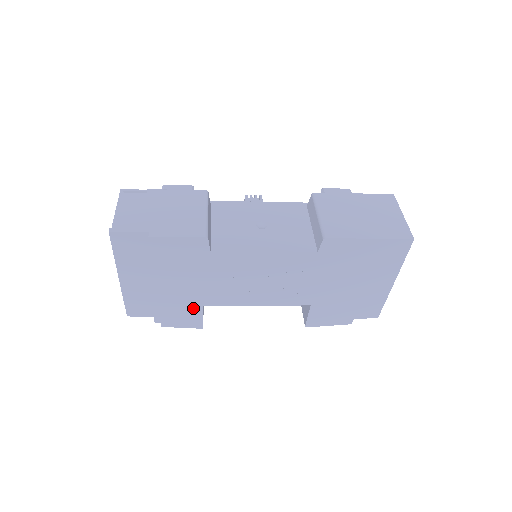
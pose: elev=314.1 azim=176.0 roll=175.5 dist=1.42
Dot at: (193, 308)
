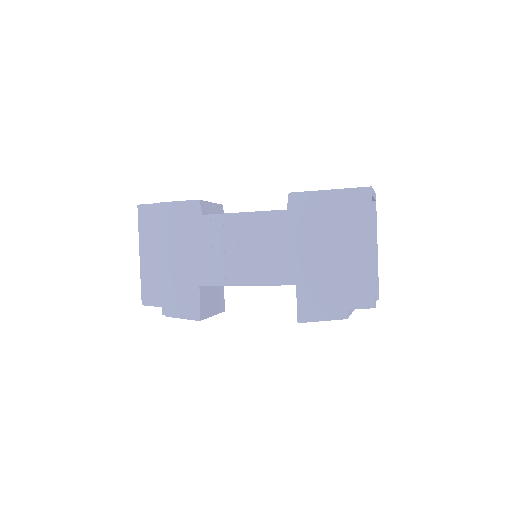
Dot at: (191, 289)
